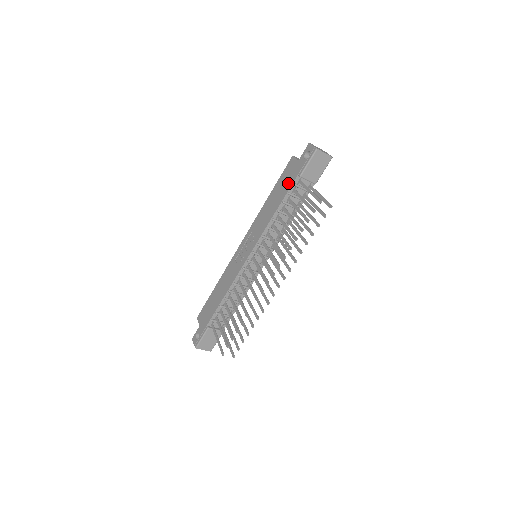
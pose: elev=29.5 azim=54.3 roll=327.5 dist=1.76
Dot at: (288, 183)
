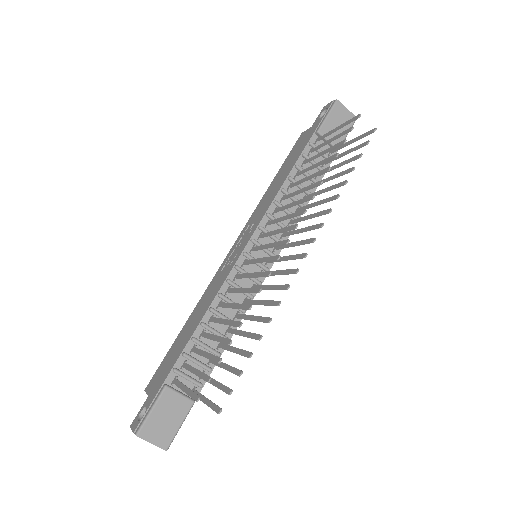
Dot at: (301, 148)
